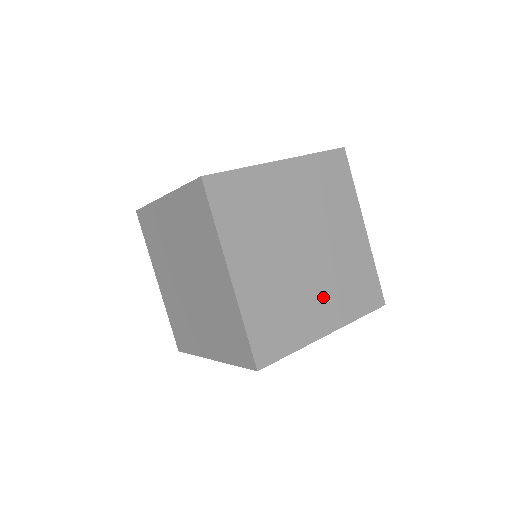
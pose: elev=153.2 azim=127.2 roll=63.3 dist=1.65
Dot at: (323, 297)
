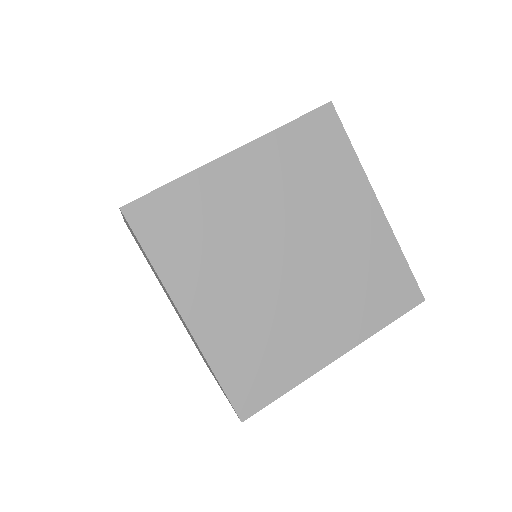
Dot at: occluded
